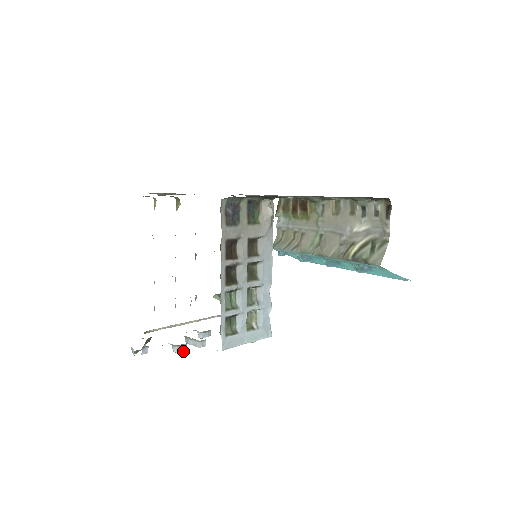
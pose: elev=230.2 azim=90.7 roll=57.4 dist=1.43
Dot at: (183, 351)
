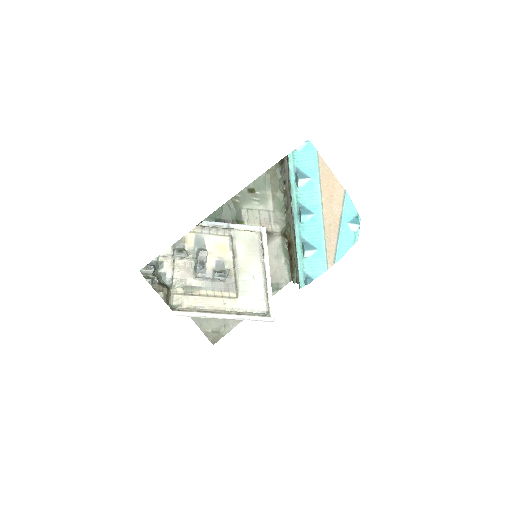
Dot at: (183, 253)
